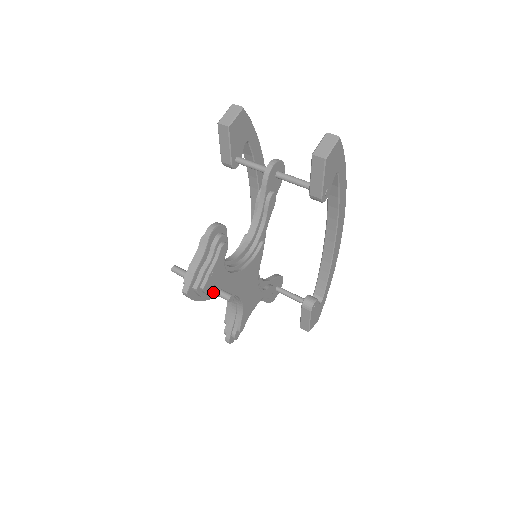
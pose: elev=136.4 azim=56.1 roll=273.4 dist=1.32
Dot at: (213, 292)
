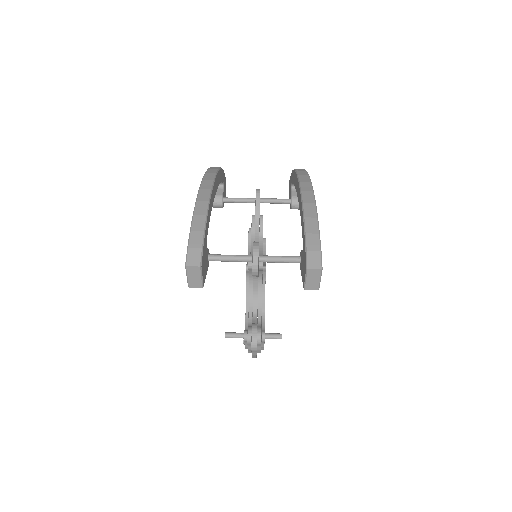
Dot at: occluded
